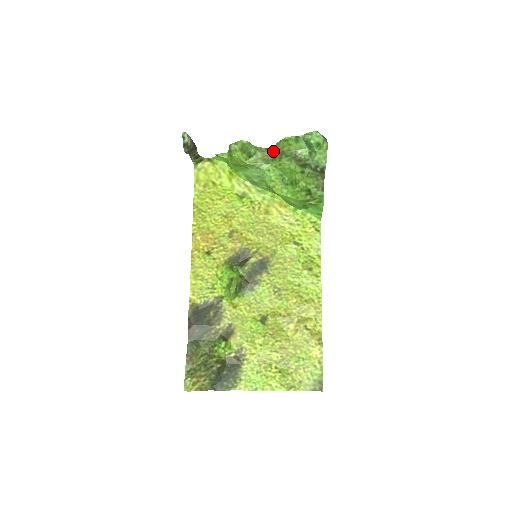
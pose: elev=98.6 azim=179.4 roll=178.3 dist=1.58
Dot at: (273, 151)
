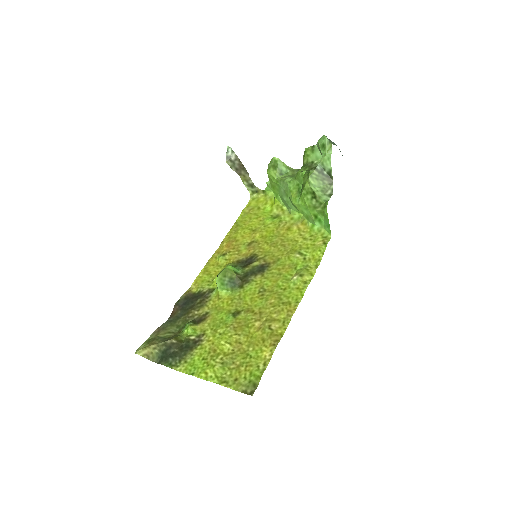
Dot at: occluded
